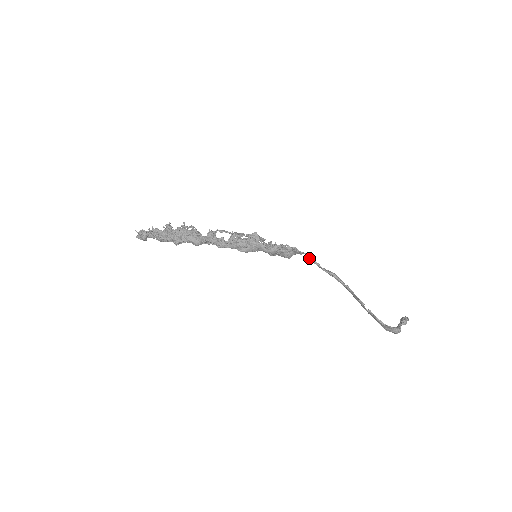
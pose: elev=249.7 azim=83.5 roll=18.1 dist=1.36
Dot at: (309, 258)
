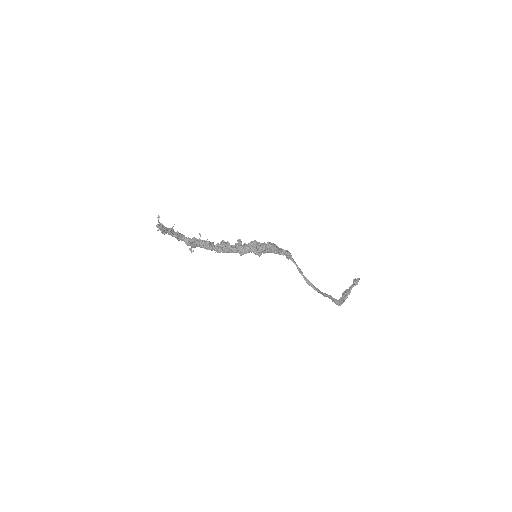
Dot at: (297, 267)
